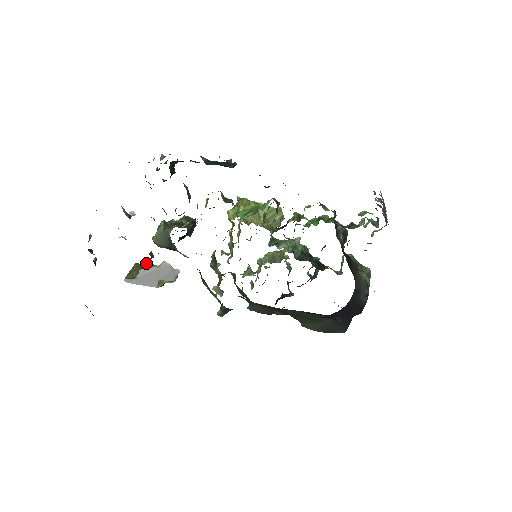
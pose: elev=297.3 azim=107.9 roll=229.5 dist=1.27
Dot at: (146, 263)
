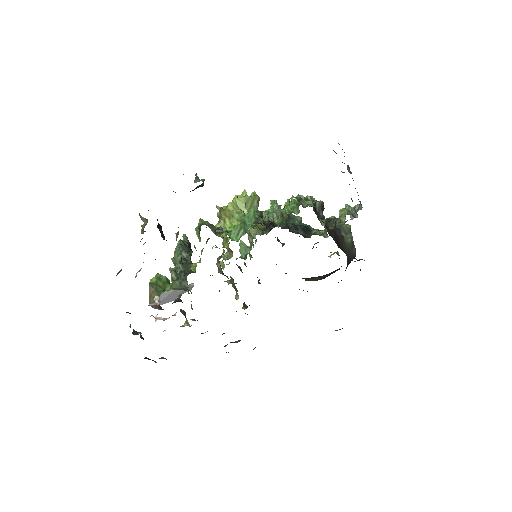
Dot at: (156, 279)
